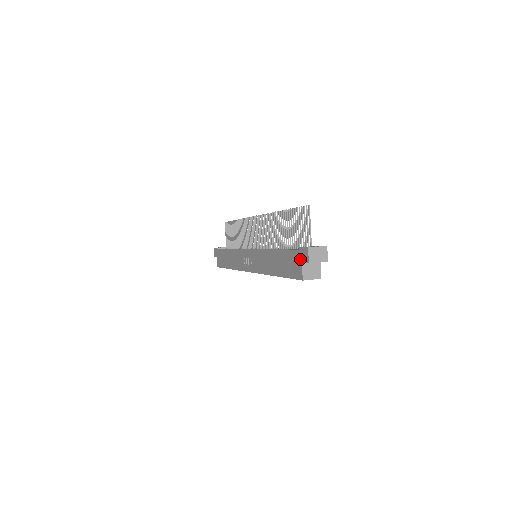
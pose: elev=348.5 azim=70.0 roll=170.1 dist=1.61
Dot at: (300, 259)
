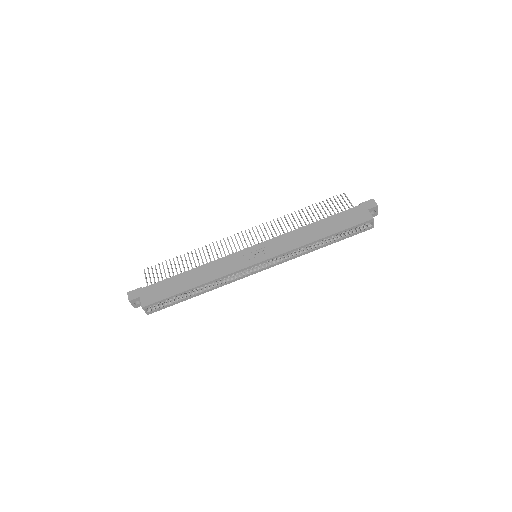
Dot at: (365, 208)
